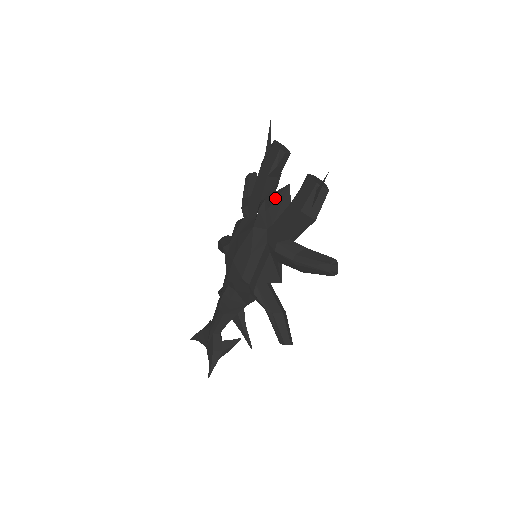
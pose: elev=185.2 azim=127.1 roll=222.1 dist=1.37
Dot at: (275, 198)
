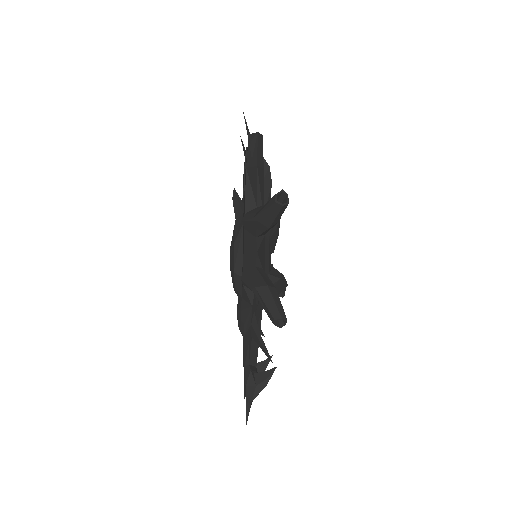
Dot at: occluded
